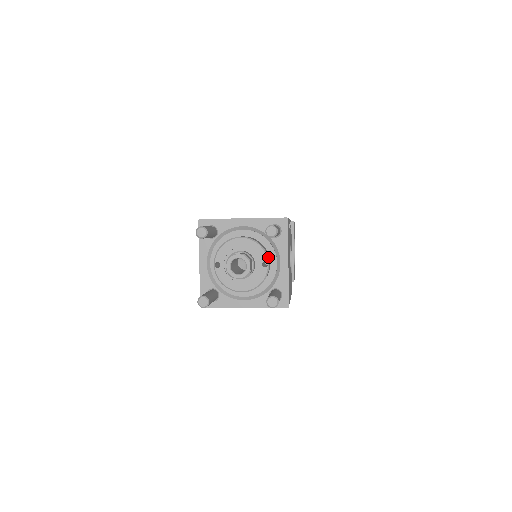
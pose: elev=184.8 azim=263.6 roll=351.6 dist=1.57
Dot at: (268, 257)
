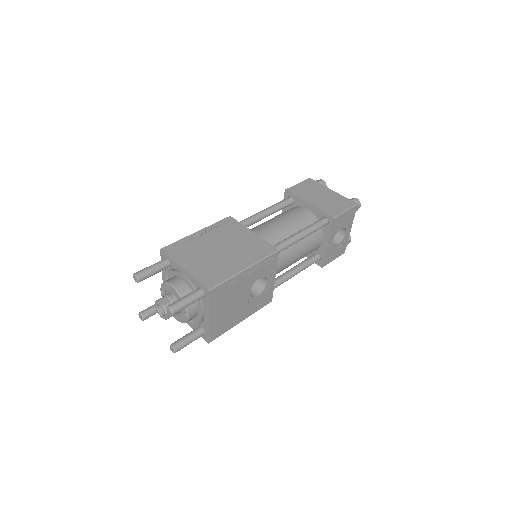
Dot at: (190, 310)
